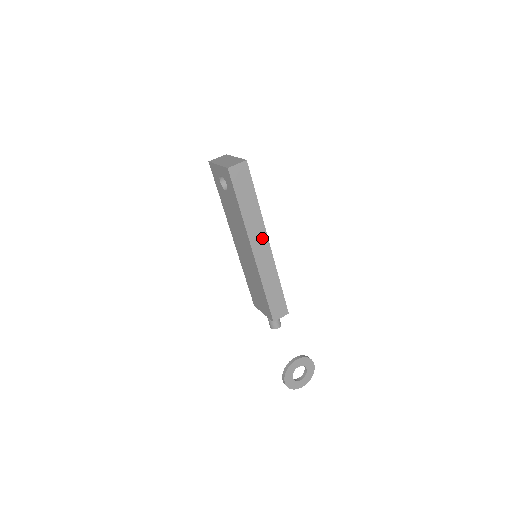
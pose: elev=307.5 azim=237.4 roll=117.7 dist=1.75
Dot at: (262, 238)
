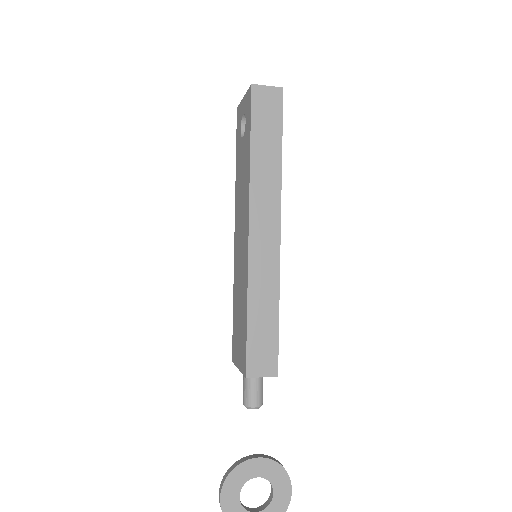
Dot at: (271, 215)
